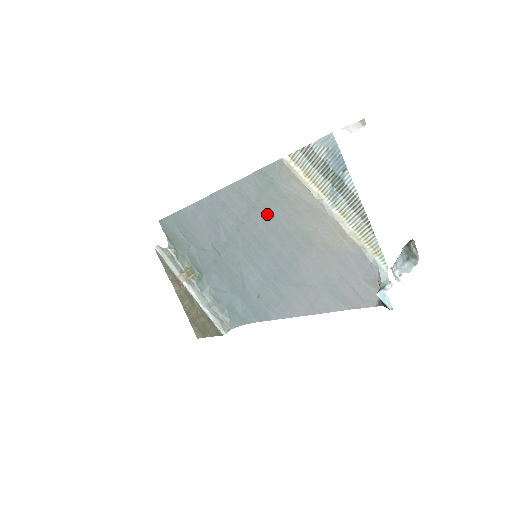
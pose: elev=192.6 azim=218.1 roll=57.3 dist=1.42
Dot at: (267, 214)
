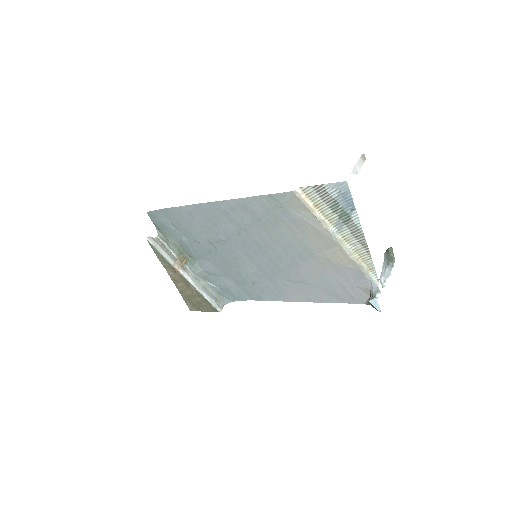
Dot at: (272, 228)
